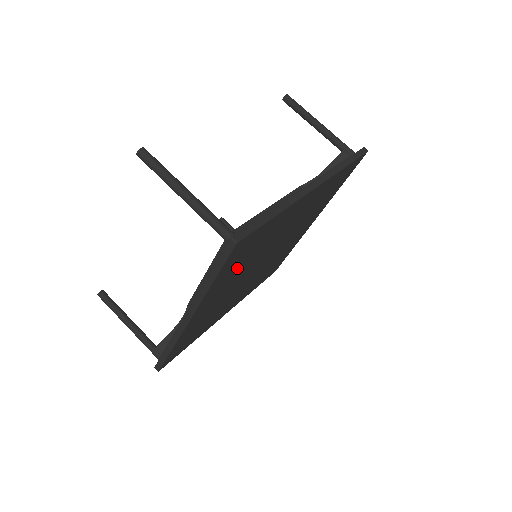
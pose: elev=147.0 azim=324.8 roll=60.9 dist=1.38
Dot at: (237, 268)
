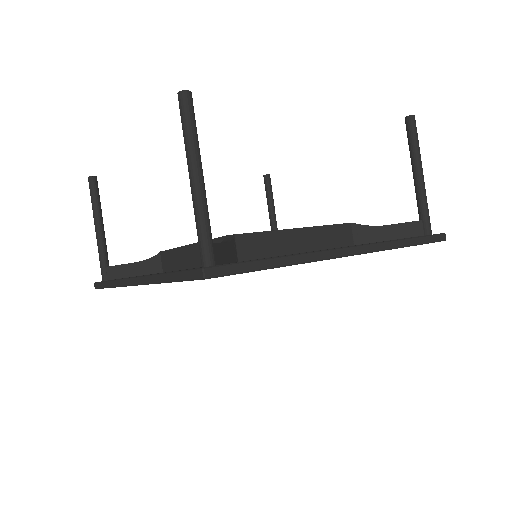
Dot at: occluded
